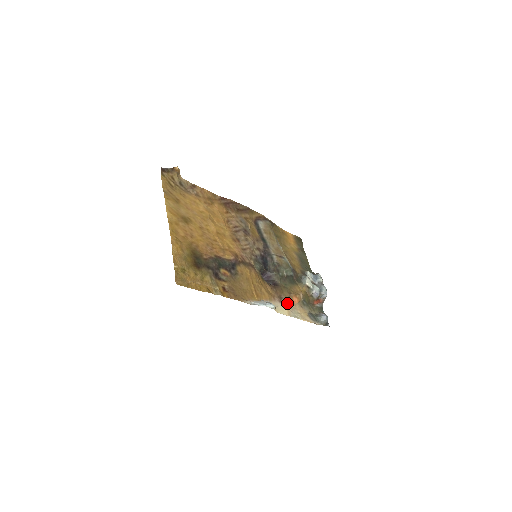
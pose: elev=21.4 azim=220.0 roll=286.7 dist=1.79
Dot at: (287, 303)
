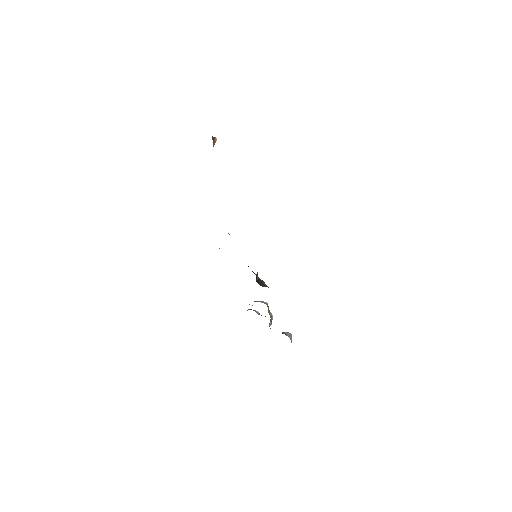
Dot at: occluded
